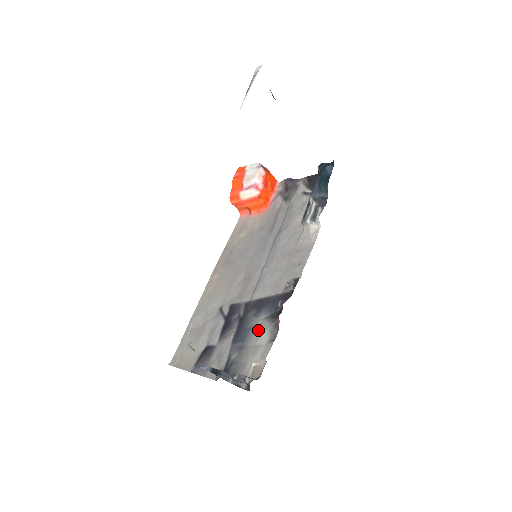
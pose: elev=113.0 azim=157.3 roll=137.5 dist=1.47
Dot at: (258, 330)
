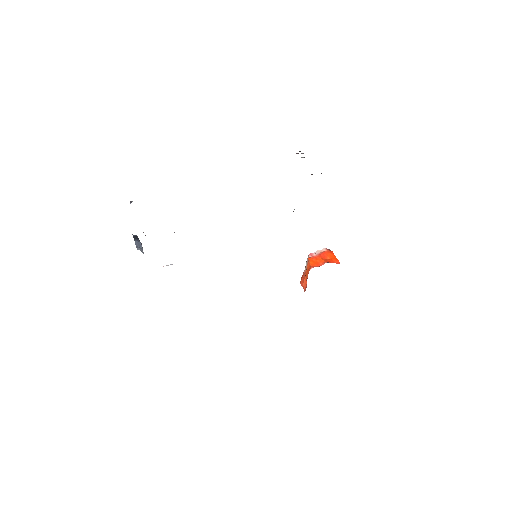
Dot at: occluded
